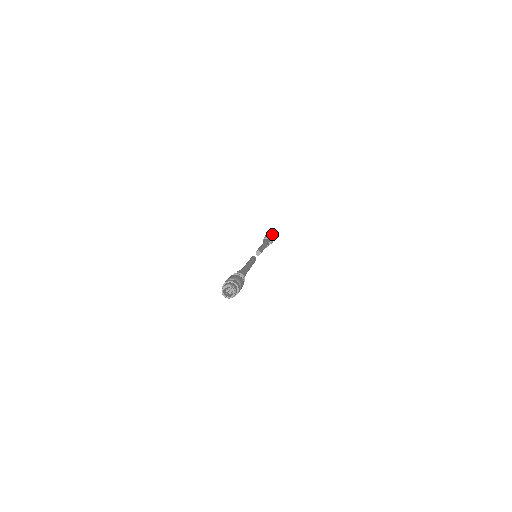
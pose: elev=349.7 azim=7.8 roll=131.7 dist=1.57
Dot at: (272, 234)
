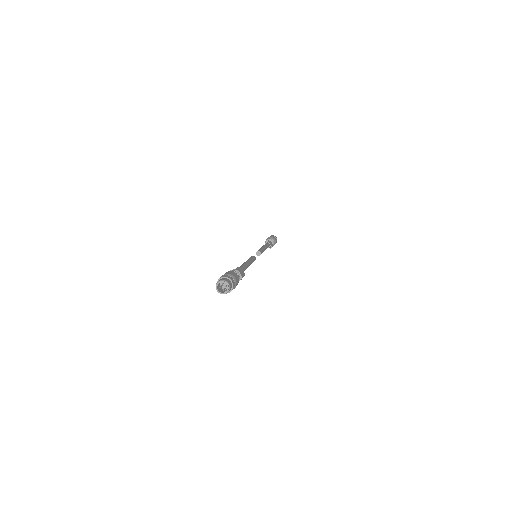
Dot at: occluded
